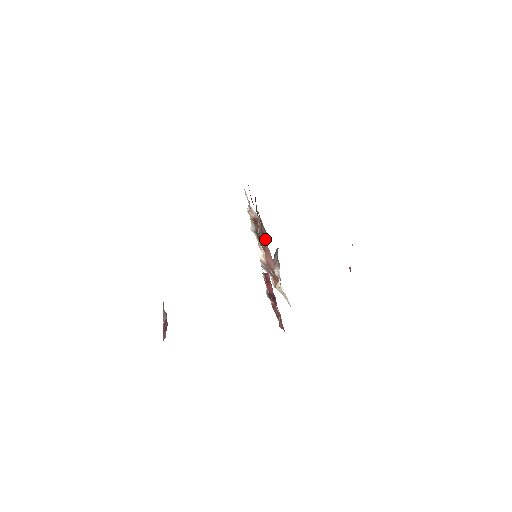
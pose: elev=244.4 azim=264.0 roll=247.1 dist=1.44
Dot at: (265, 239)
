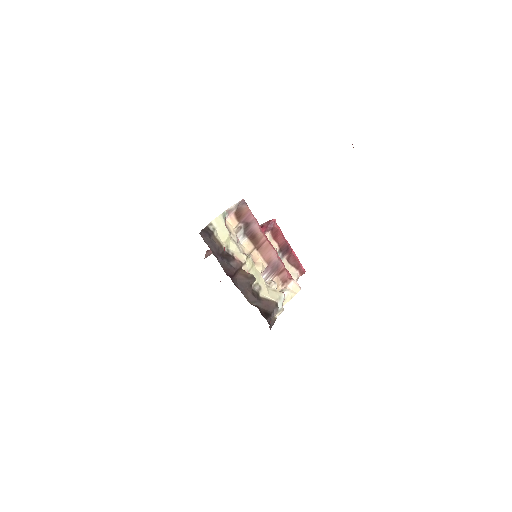
Dot at: (256, 226)
